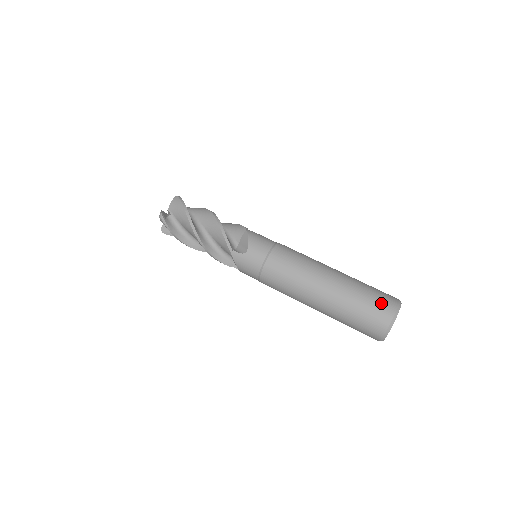
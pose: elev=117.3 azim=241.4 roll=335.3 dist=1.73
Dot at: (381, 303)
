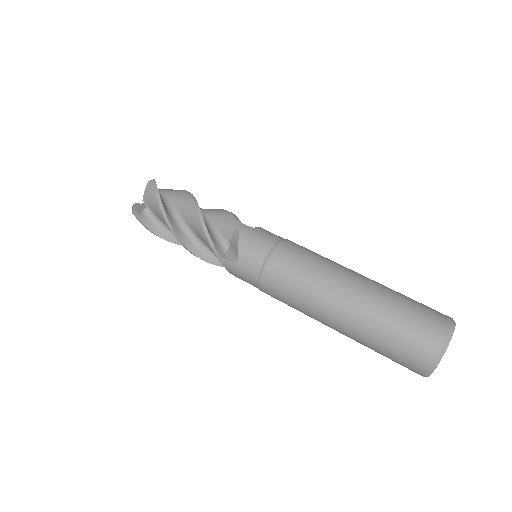
Dot at: (421, 334)
